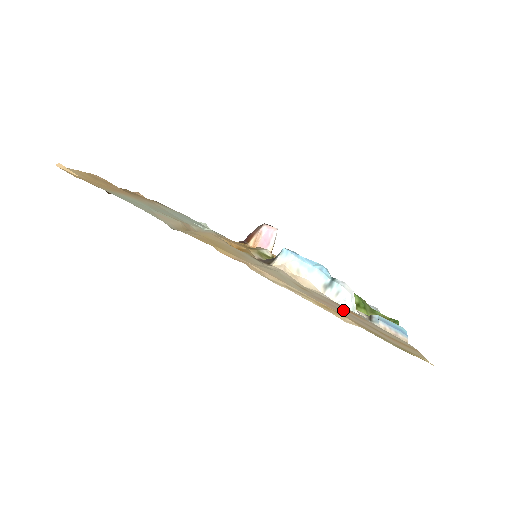
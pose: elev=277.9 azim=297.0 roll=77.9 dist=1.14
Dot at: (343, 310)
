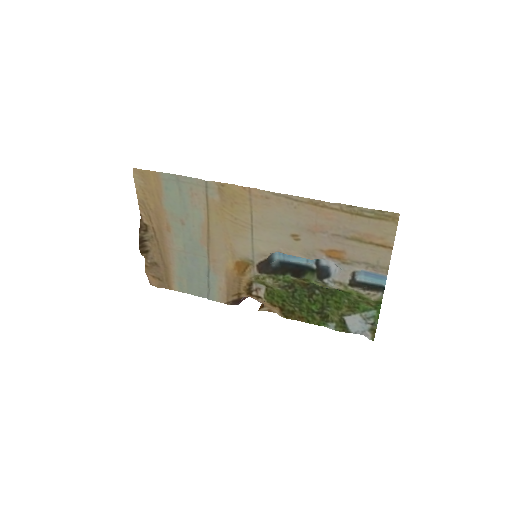
Dot at: (329, 237)
